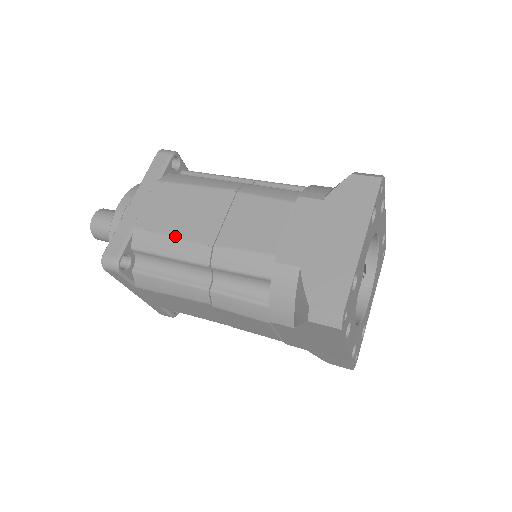
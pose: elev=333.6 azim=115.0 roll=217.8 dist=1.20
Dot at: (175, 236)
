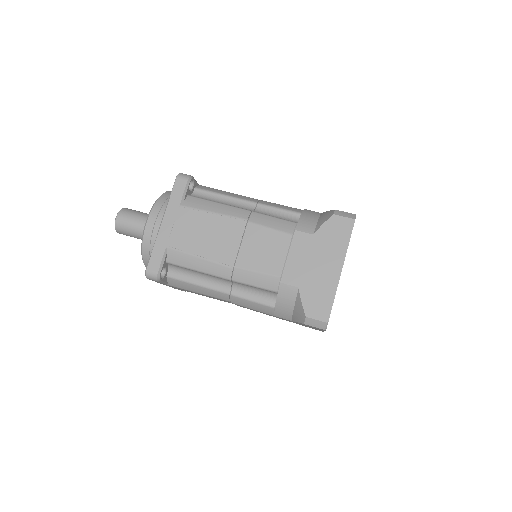
Dot at: (203, 257)
